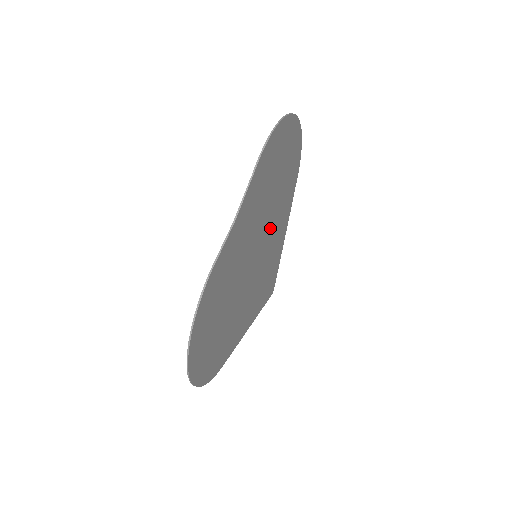
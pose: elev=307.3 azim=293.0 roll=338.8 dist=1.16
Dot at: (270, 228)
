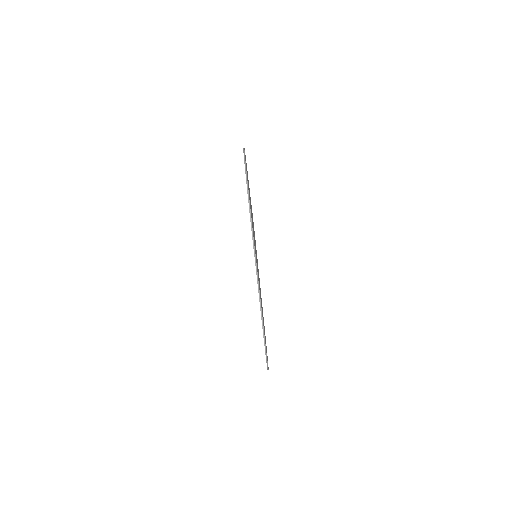
Dot at: occluded
